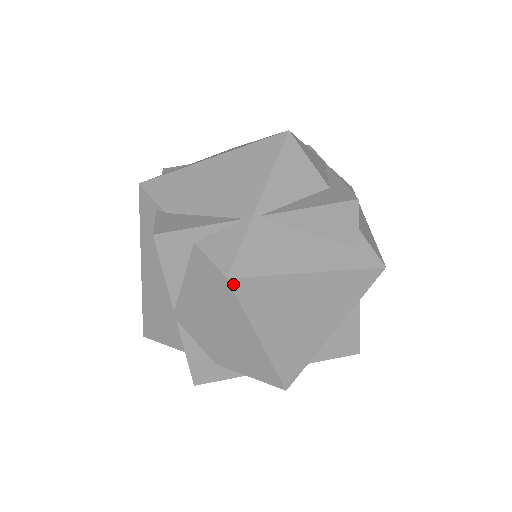
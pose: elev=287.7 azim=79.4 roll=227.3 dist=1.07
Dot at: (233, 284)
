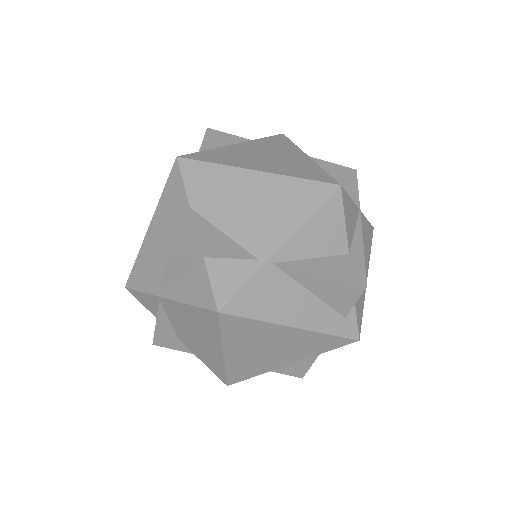
Dot at: (221, 317)
